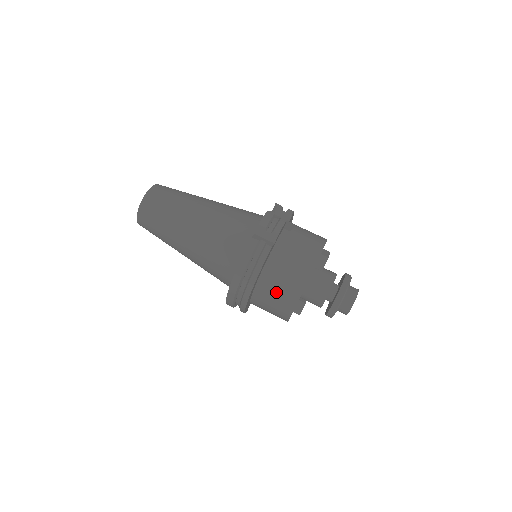
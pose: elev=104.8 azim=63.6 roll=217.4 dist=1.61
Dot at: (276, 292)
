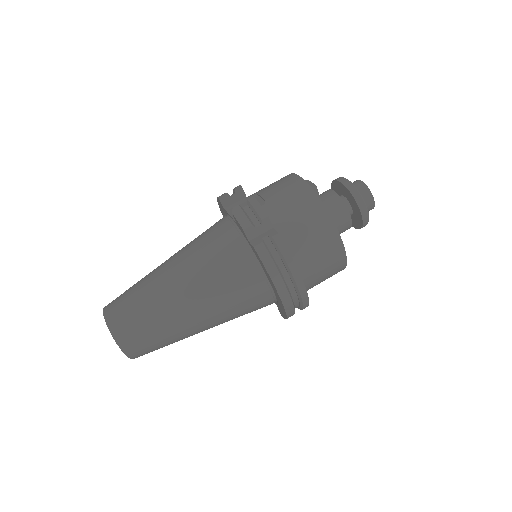
Dot at: (320, 261)
